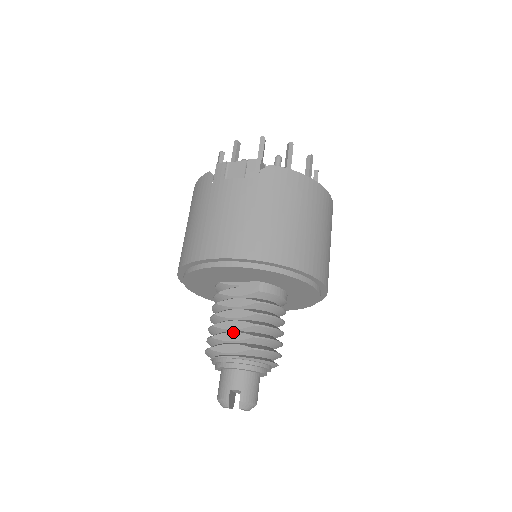
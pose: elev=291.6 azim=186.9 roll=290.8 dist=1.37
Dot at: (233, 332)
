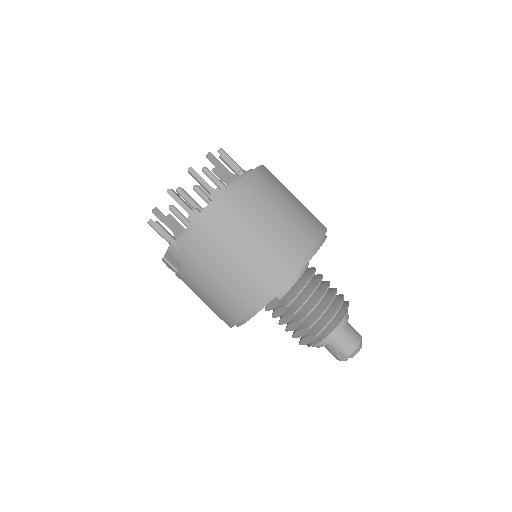
Dot at: (297, 331)
